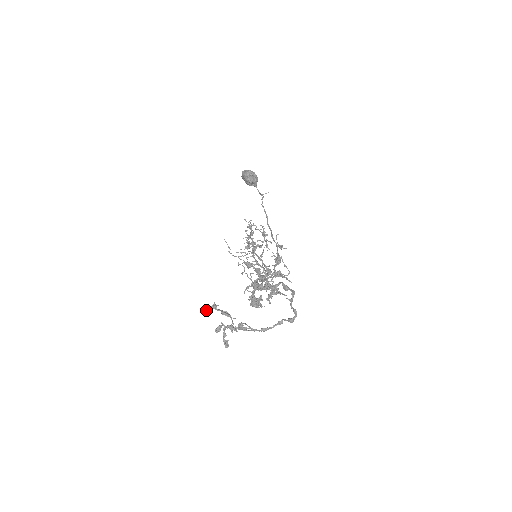
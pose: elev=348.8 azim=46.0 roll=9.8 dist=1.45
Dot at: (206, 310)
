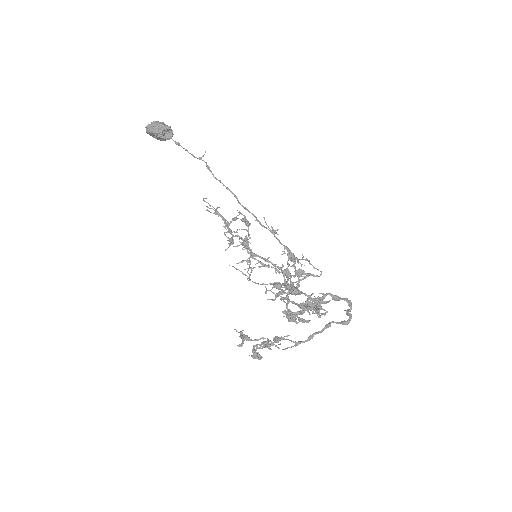
Dot at: occluded
